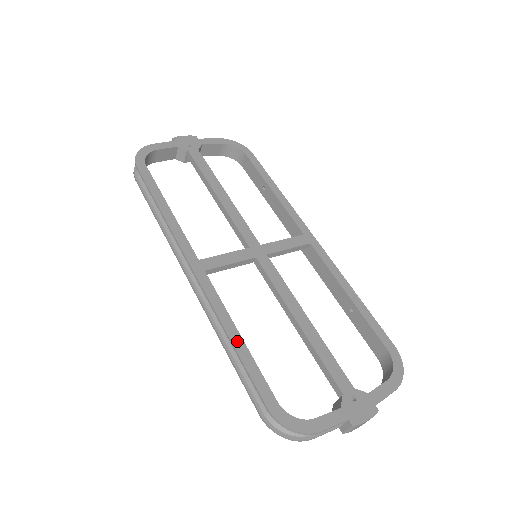
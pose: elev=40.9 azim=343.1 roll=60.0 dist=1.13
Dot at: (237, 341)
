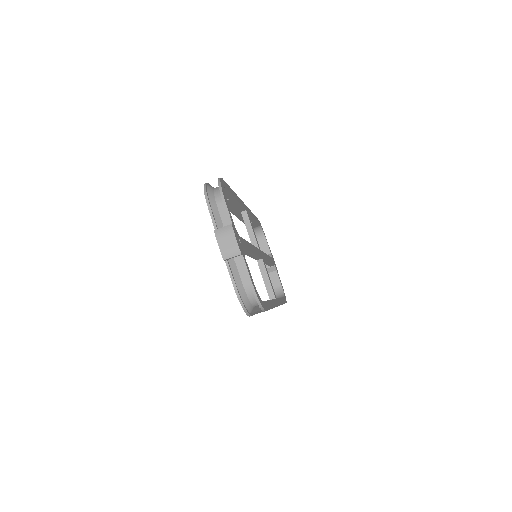
Dot at: (234, 194)
